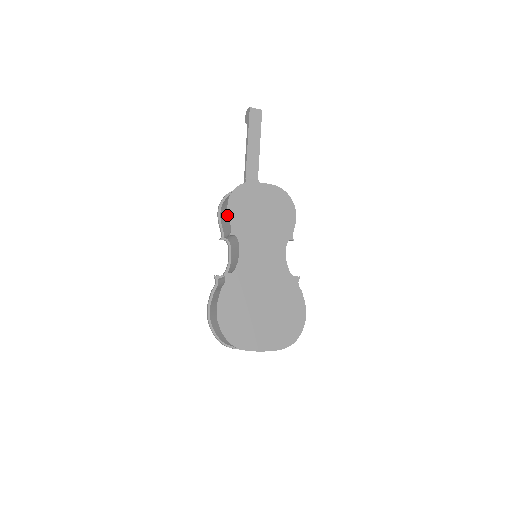
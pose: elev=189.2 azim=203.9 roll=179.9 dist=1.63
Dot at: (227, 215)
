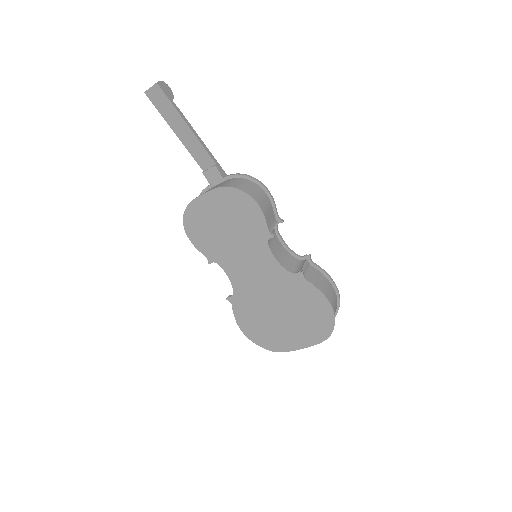
Dot at: (195, 246)
